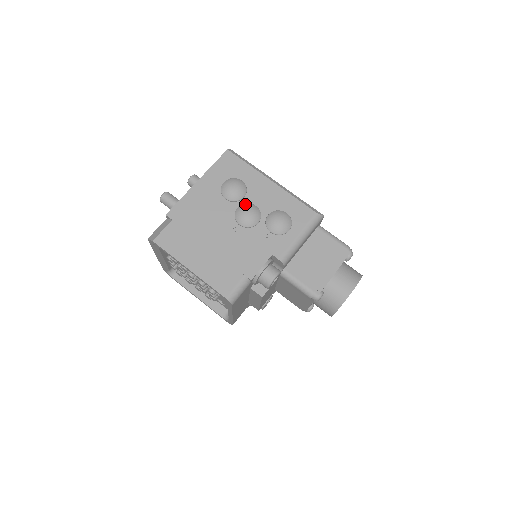
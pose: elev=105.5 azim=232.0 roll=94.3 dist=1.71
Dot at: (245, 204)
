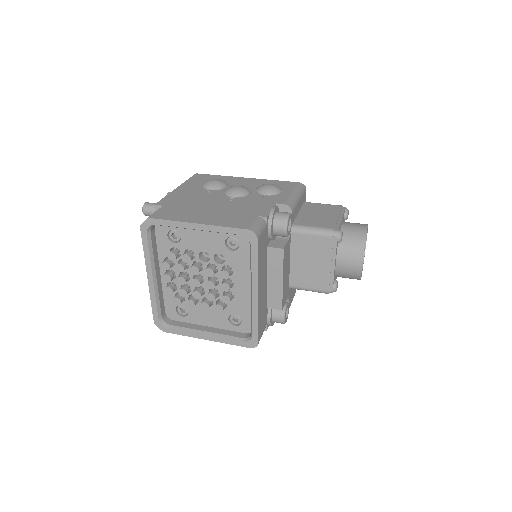
Dot at: occluded
